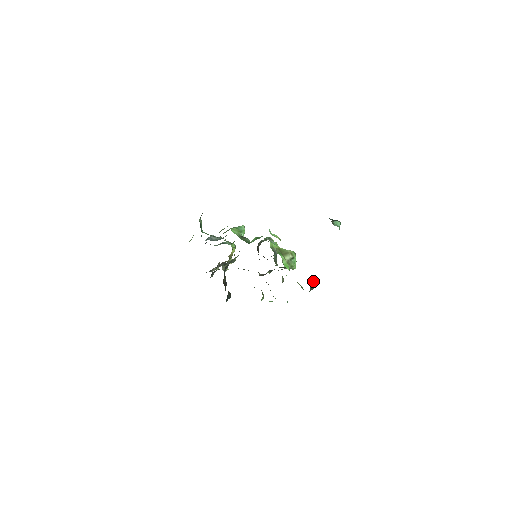
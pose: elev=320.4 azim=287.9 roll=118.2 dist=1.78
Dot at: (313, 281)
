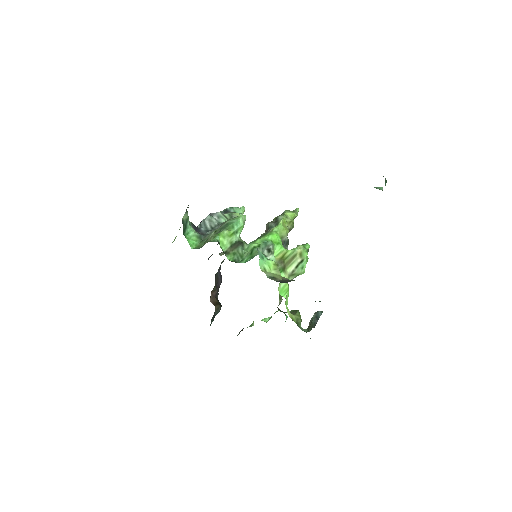
Dot at: (314, 314)
